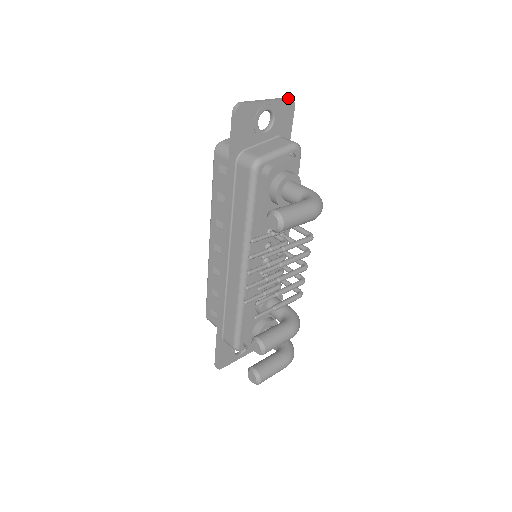
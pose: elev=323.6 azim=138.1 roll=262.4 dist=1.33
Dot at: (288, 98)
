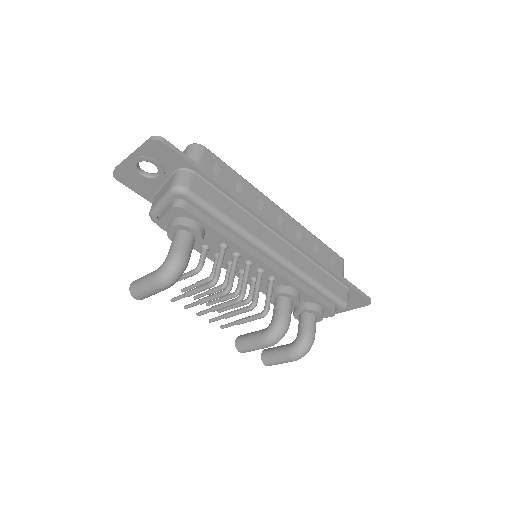
Dot at: (148, 141)
